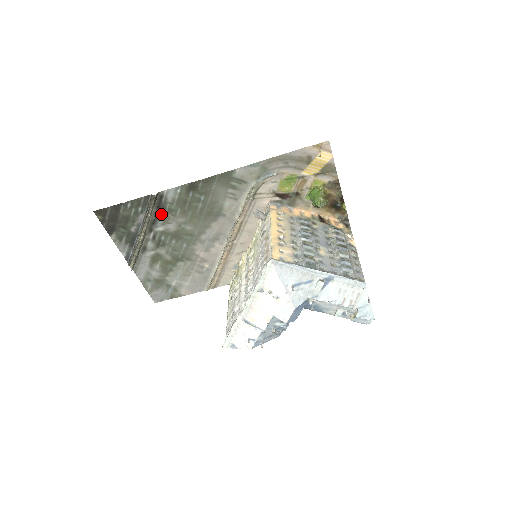
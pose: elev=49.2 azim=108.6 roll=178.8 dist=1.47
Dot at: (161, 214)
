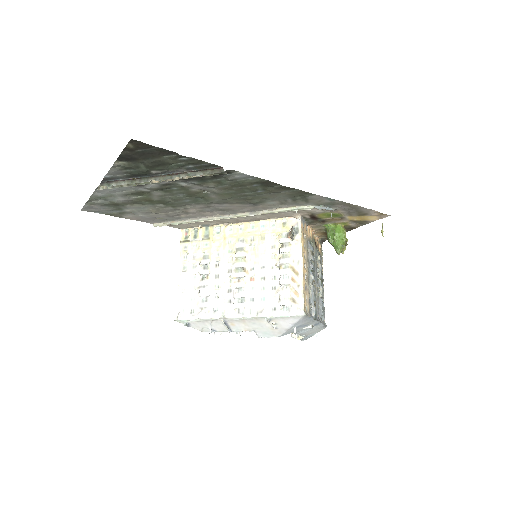
Dot at: (205, 179)
